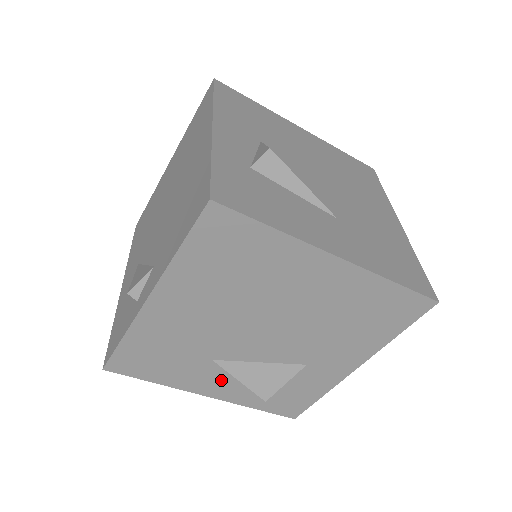
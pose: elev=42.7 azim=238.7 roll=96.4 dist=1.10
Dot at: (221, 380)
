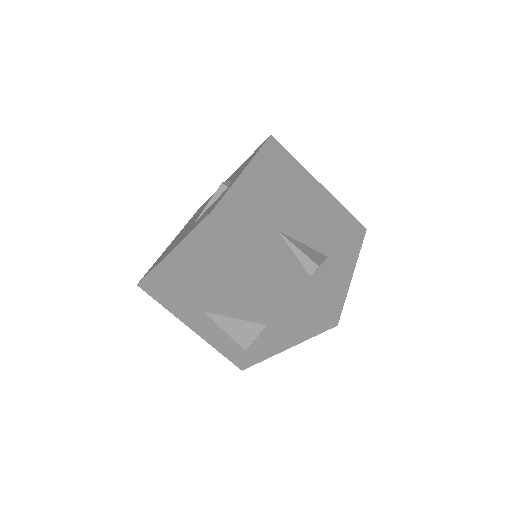
Dot at: (284, 254)
